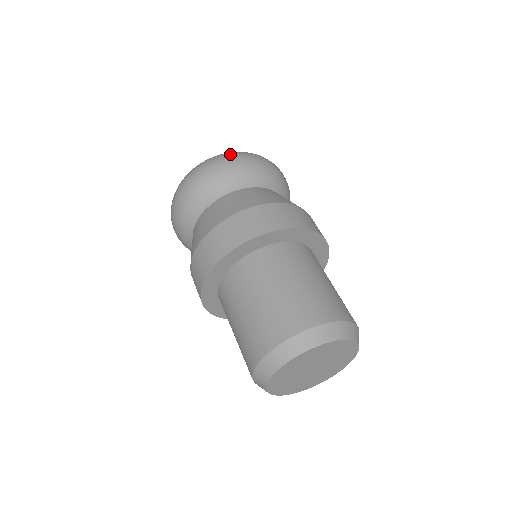
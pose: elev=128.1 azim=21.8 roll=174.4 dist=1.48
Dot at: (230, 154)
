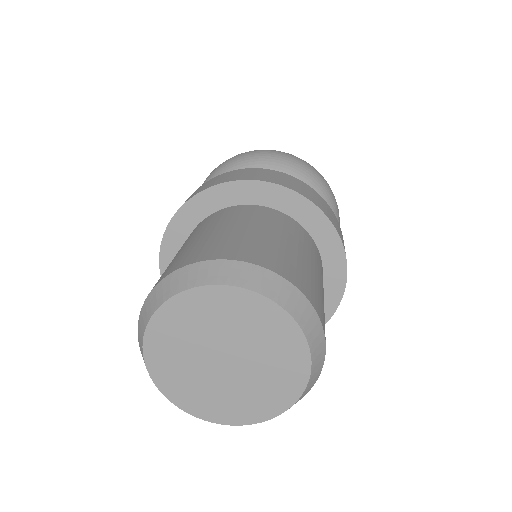
Dot at: occluded
